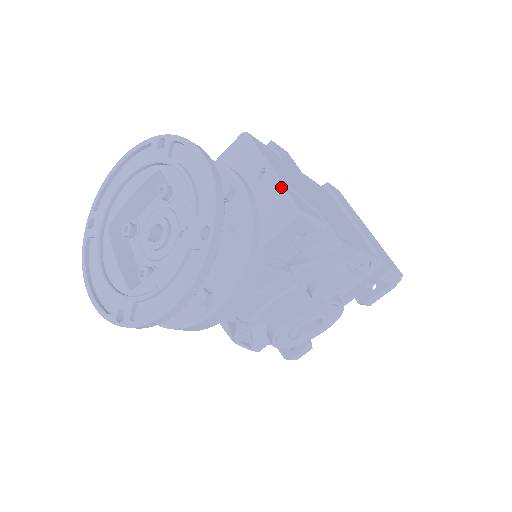
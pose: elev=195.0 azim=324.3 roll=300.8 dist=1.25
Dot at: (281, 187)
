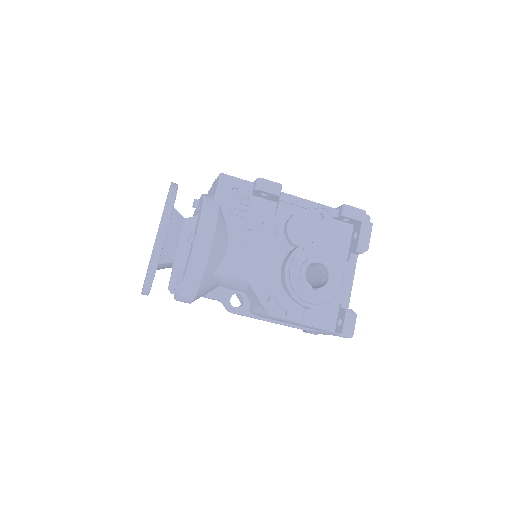
Dot at: (216, 179)
